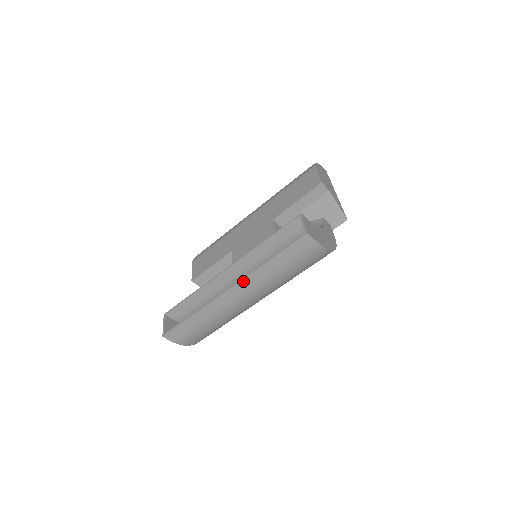
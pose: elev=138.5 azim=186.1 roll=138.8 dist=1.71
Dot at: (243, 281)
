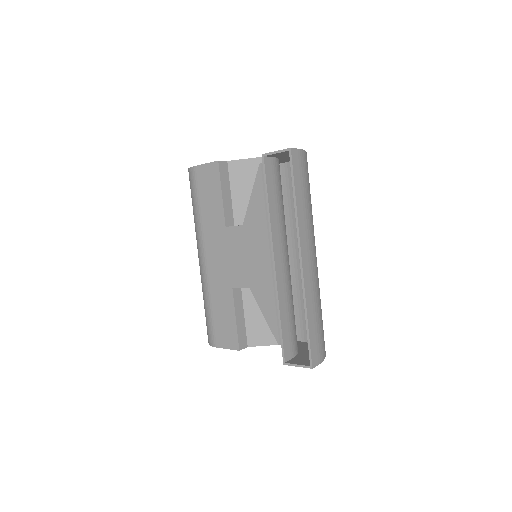
Dot at: (301, 241)
